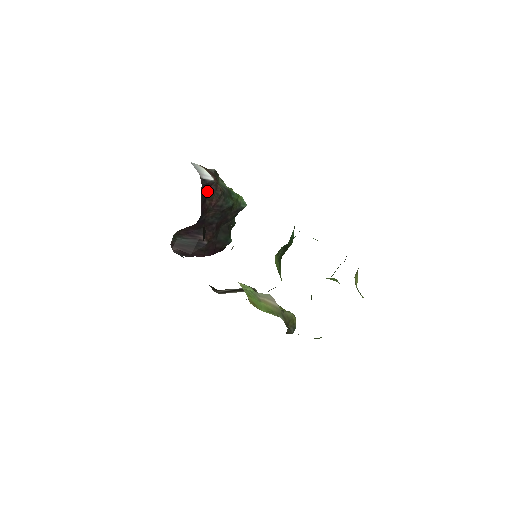
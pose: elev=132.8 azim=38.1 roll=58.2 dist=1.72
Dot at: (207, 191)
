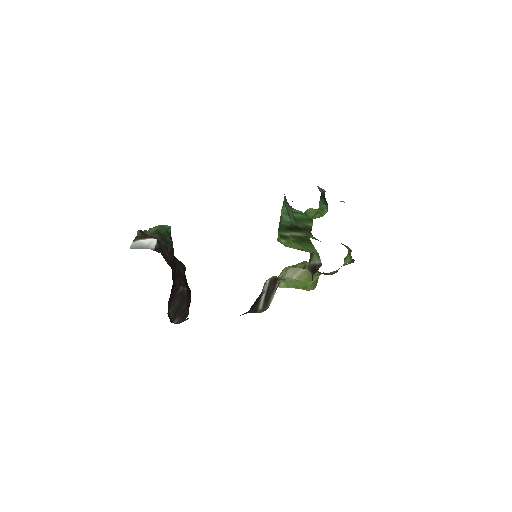
Dot at: (161, 254)
